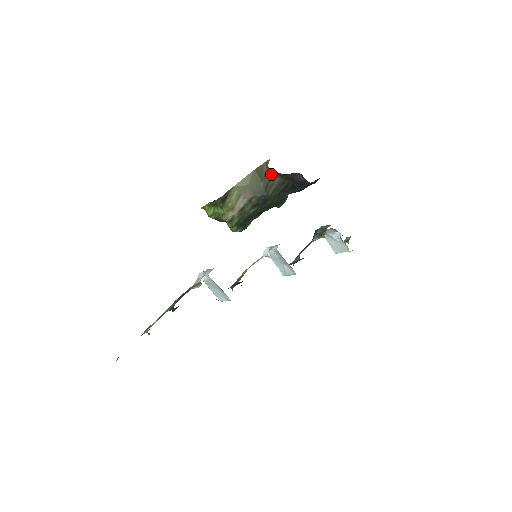
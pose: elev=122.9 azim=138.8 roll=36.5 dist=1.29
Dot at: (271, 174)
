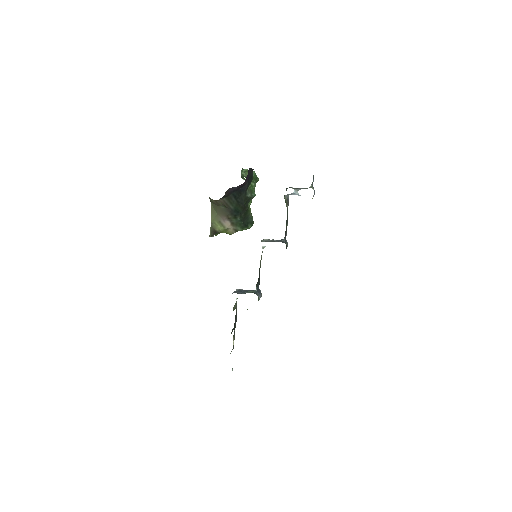
Dot at: (218, 201)
